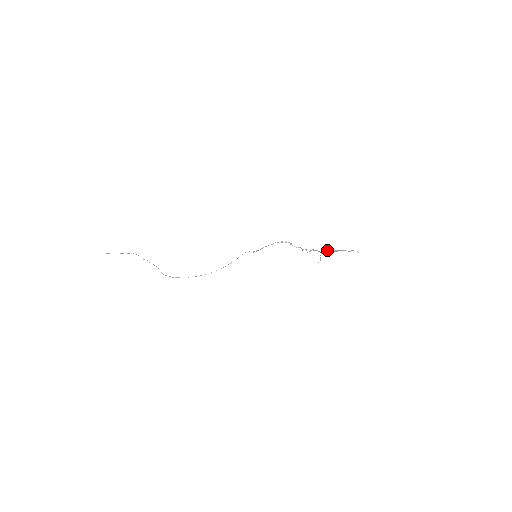
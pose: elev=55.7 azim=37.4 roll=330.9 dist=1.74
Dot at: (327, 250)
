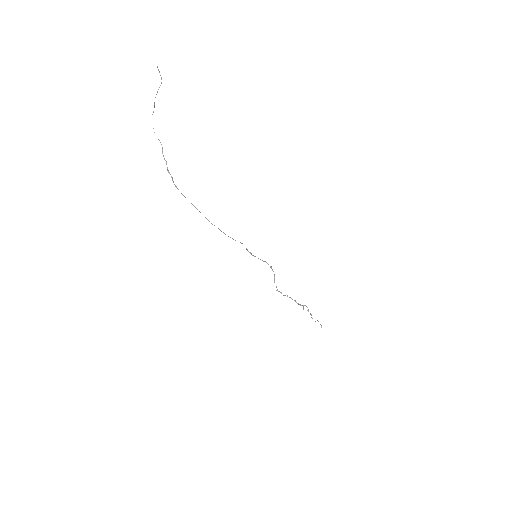
Dot at: occluded
